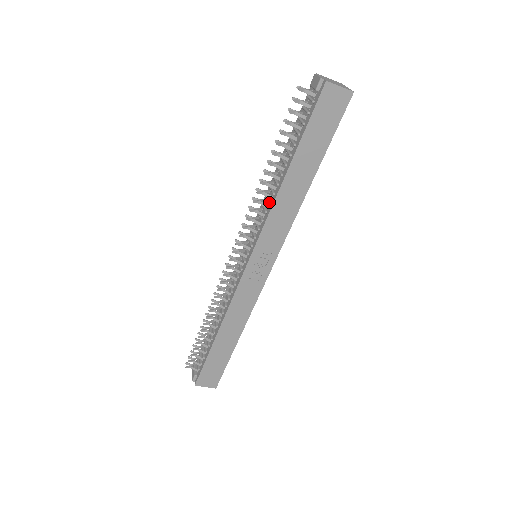
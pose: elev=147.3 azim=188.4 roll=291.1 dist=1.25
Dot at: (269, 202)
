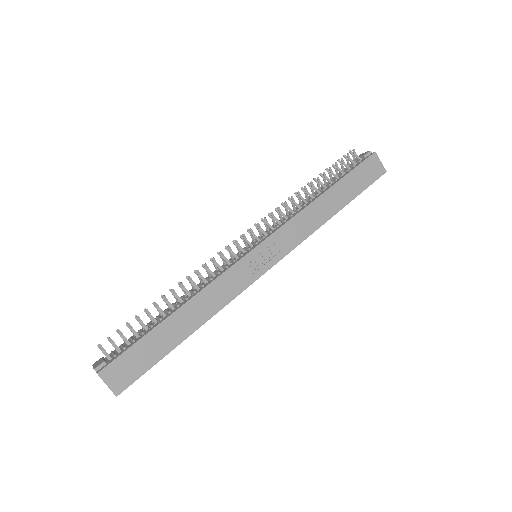
Dot at: (298, 209)
